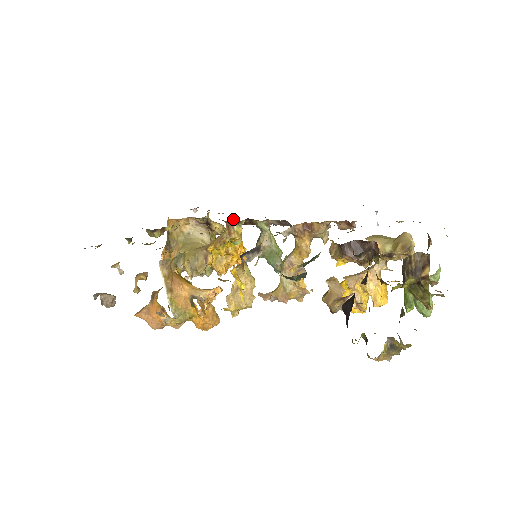
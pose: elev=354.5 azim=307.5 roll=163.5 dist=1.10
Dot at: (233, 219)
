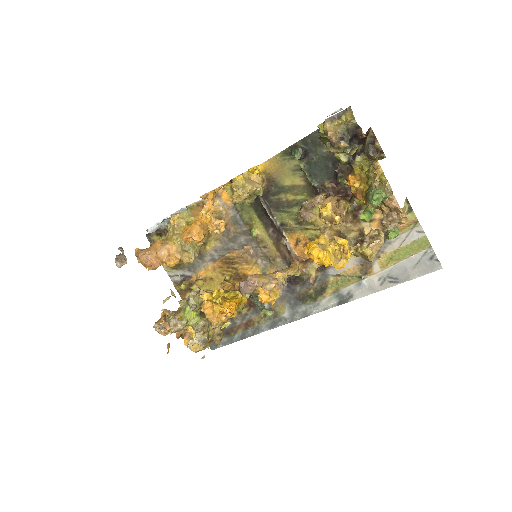
Dot at: occluded
